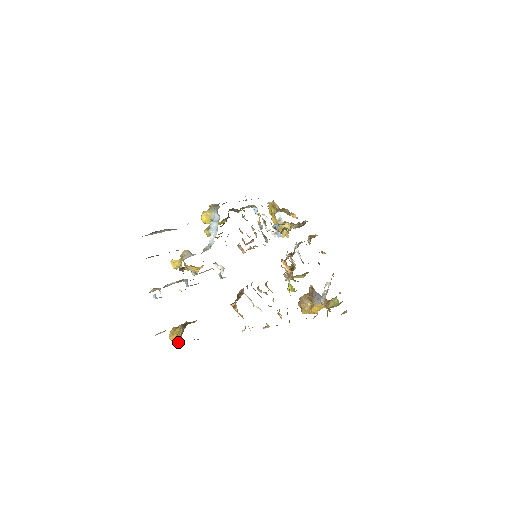
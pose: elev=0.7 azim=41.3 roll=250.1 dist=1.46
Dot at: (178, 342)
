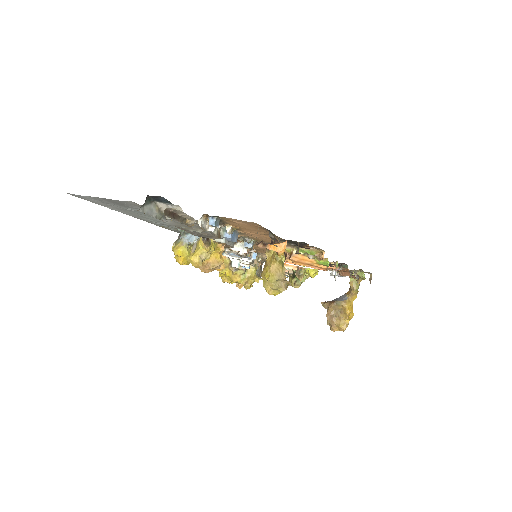
Dot at: (284, 247)
